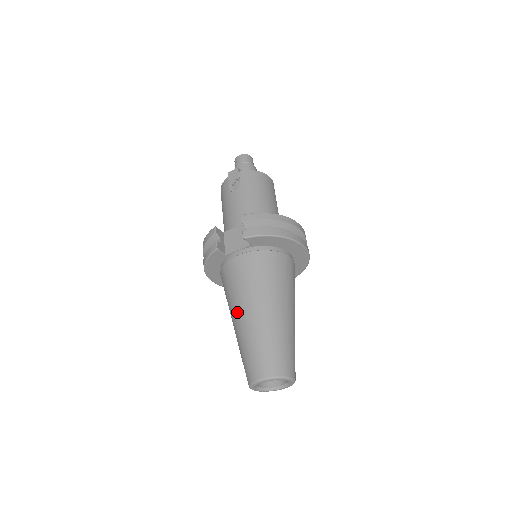
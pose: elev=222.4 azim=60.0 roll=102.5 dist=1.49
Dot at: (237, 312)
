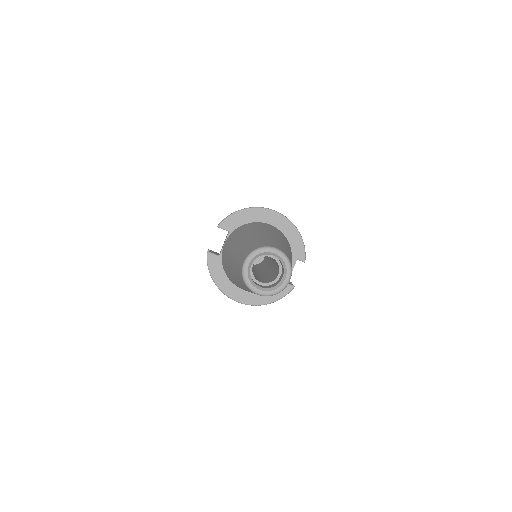
Dot at: (229, 265)
